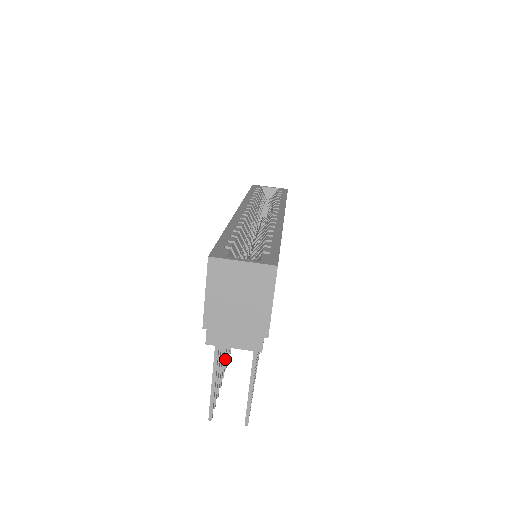
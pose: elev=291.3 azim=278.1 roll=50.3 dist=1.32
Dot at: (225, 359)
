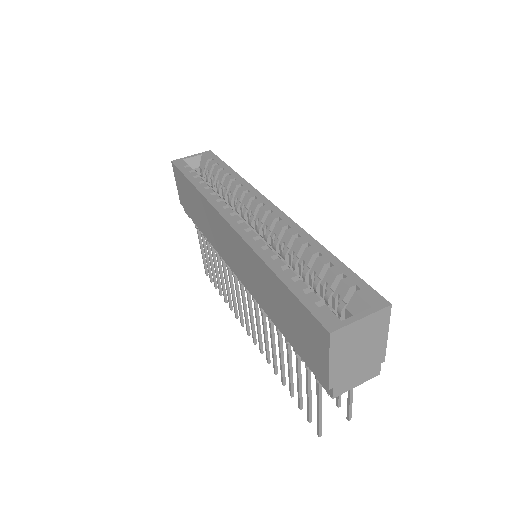
Dot at: (284, 370)
